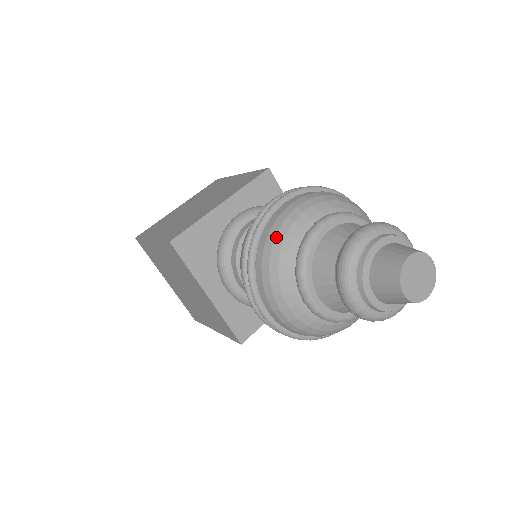
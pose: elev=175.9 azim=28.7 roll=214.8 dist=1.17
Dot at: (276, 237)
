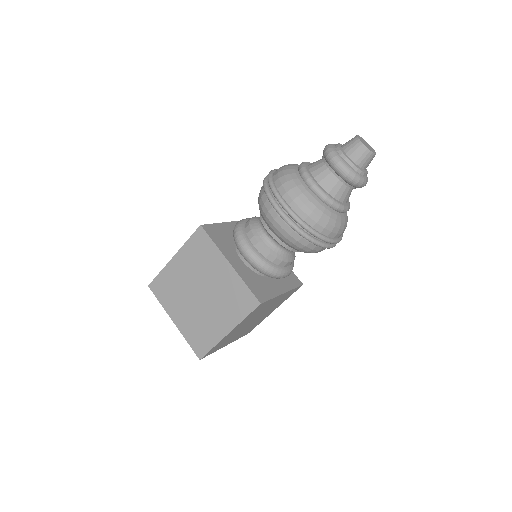
Dot at: (283, 168)
